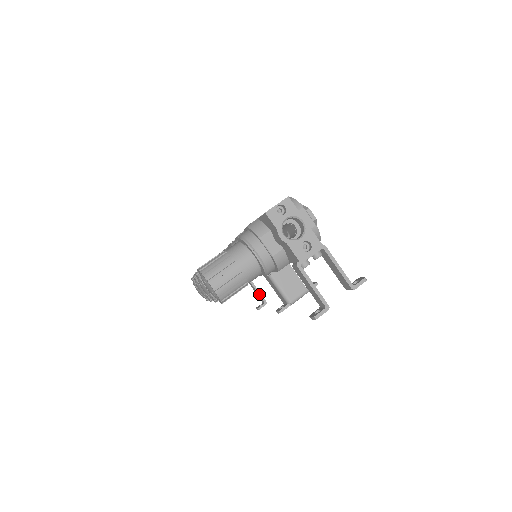
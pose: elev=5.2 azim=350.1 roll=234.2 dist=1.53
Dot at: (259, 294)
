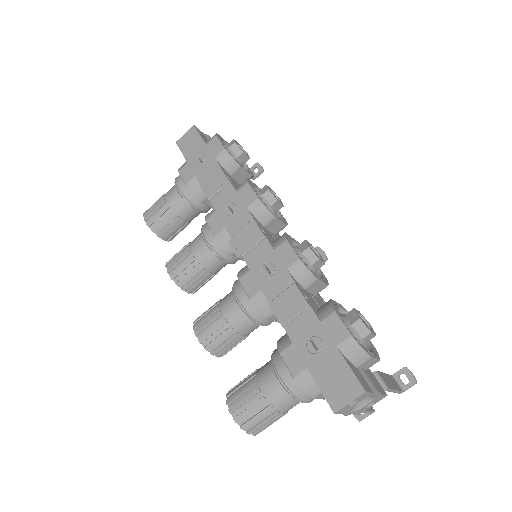
Dot at: occluded
